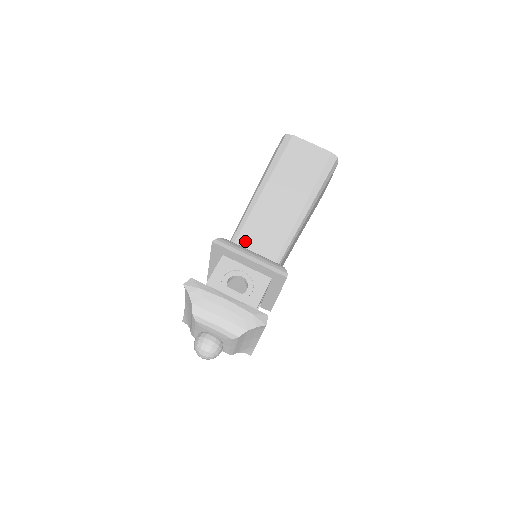
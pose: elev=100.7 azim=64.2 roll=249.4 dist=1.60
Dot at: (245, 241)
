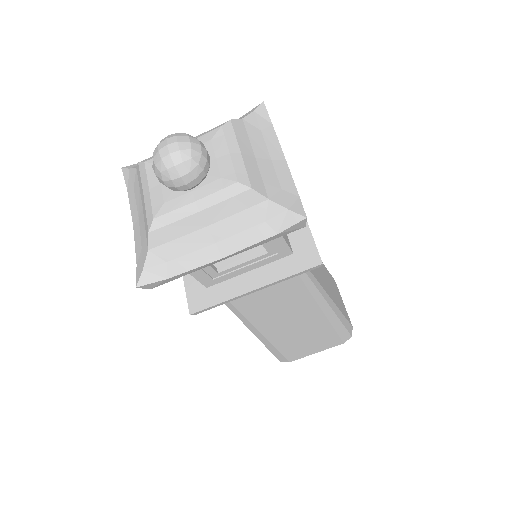
Dot at: occluded
